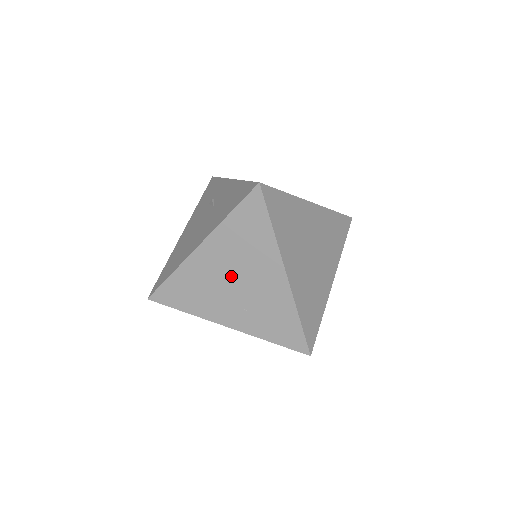
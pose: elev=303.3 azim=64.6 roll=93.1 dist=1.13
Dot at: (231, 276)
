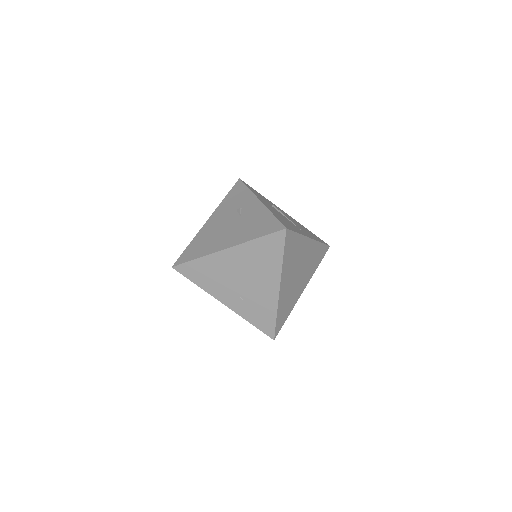
Dot at: (241, 275)
